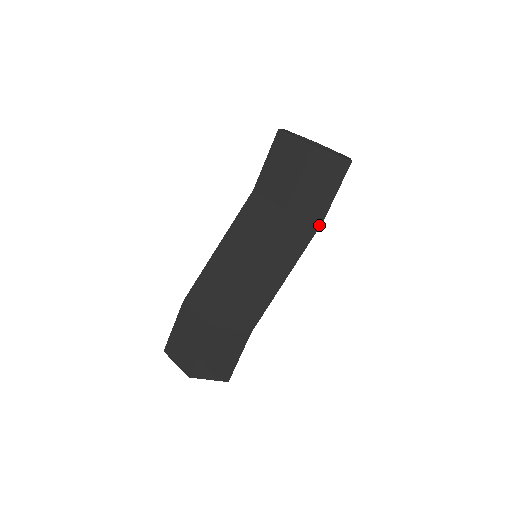
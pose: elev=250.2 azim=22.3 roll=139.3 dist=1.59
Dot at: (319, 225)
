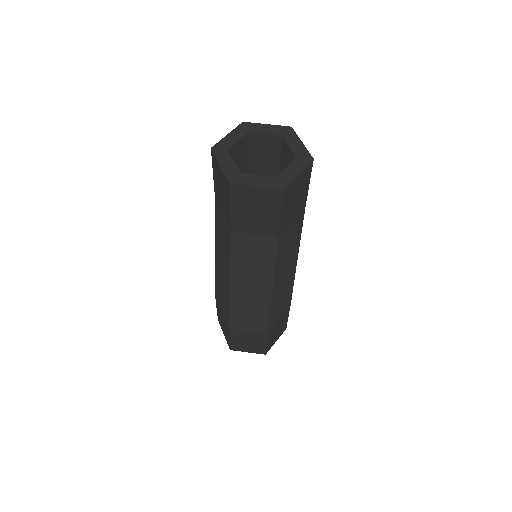
Dot at: (303, 213)
